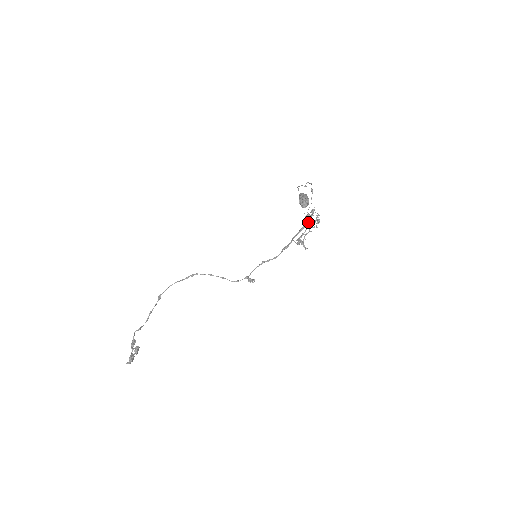
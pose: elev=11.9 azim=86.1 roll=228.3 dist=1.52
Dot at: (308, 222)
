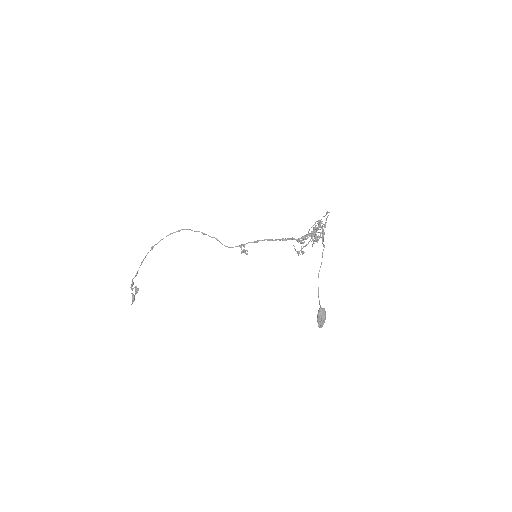
Dot at: (313, 241)
